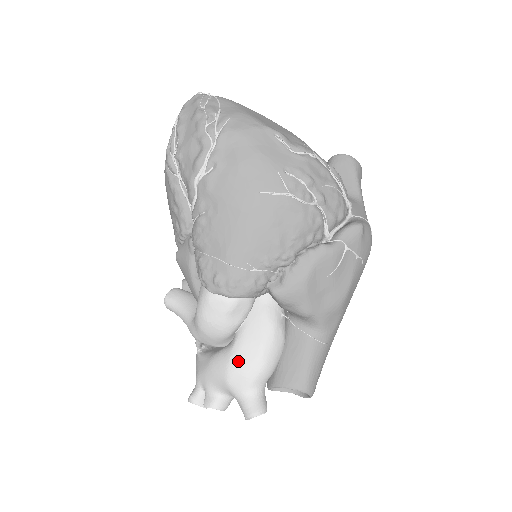
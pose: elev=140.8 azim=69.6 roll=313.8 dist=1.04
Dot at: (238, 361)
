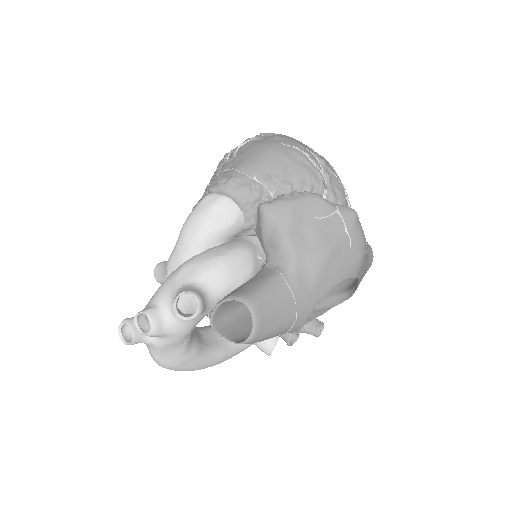
Dot at: (200, 256)
